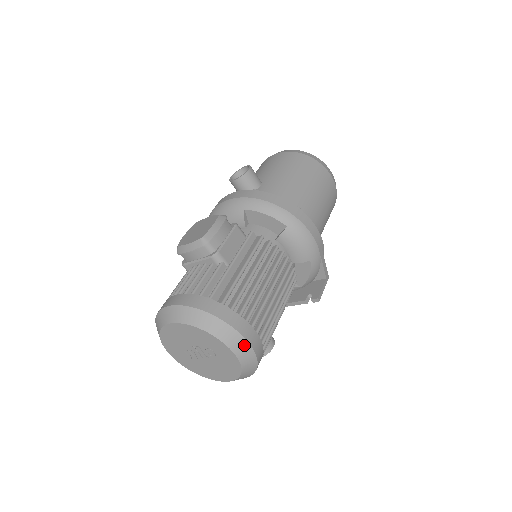
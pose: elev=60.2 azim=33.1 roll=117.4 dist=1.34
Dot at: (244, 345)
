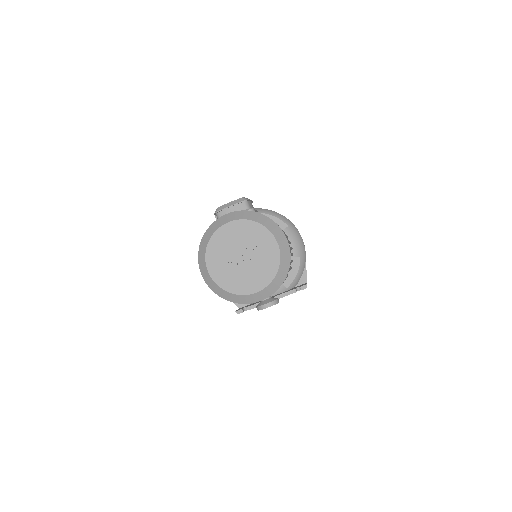
Dot at: (285, 243)
